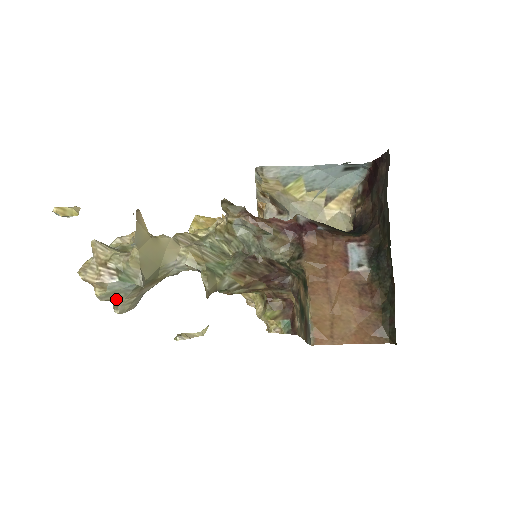
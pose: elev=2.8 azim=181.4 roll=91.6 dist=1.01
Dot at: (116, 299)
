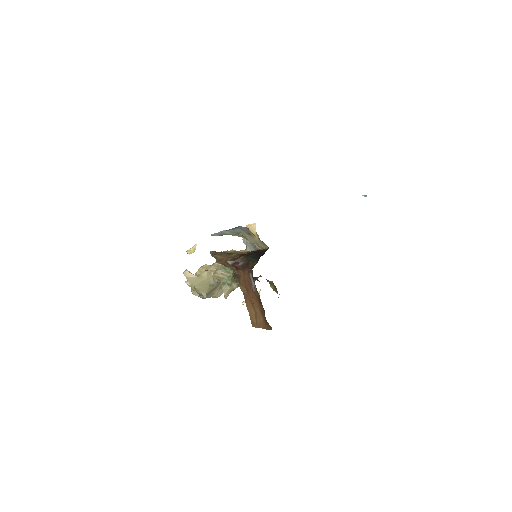
Dot at: (209, 297)
